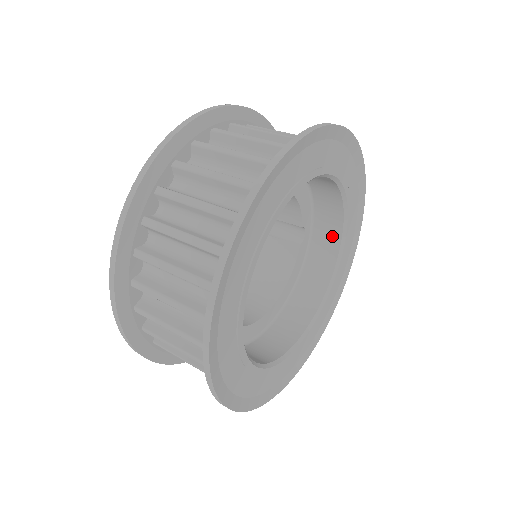
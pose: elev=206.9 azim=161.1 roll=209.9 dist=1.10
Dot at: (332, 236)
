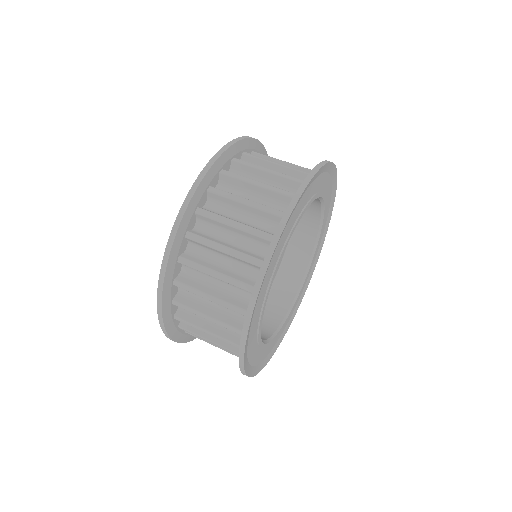
Dot at: (300, 264)
